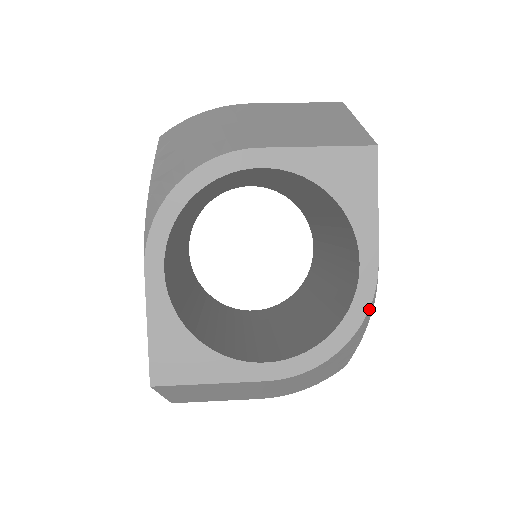
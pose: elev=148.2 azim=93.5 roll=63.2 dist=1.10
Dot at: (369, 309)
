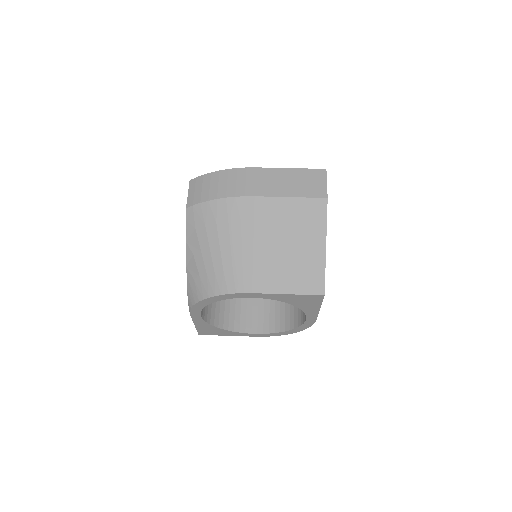
Dot at: occluded
